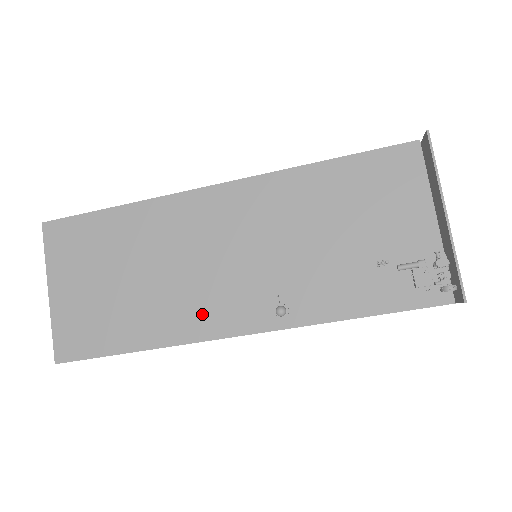
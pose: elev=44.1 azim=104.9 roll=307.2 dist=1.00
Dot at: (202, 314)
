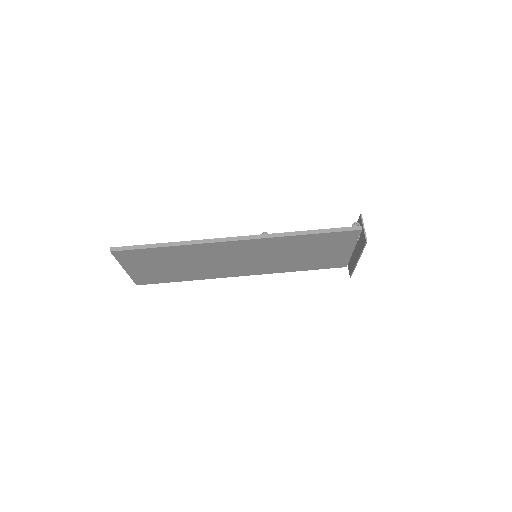
Dot at: occluded
